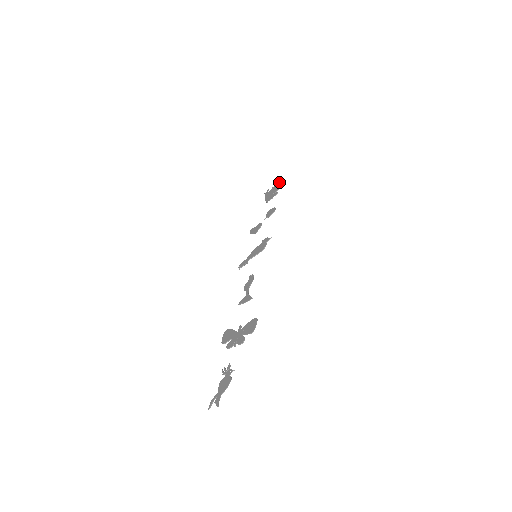
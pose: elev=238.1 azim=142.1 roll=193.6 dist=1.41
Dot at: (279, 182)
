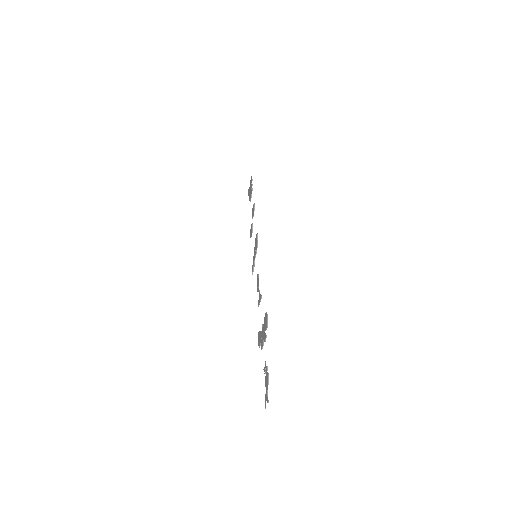
Dot at: (251, 178)
